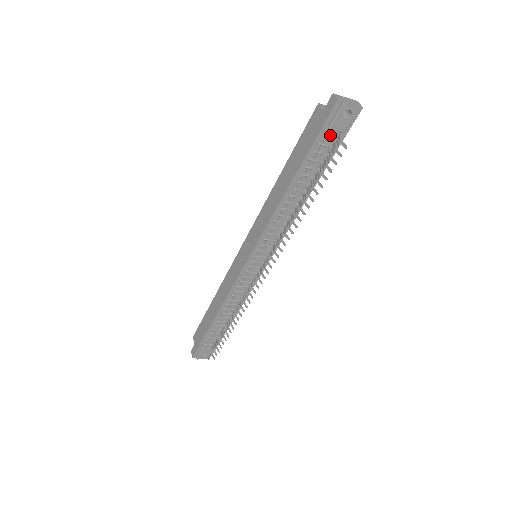
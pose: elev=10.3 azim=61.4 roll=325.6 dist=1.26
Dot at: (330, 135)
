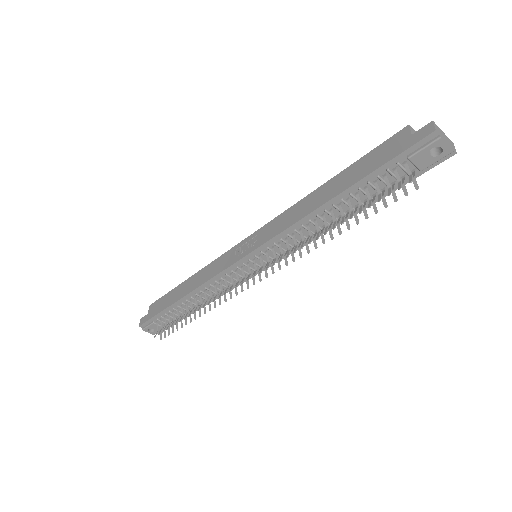
Dot at: (405, 166)
